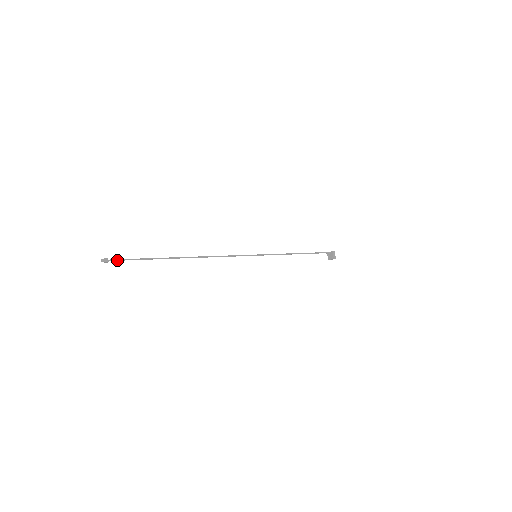
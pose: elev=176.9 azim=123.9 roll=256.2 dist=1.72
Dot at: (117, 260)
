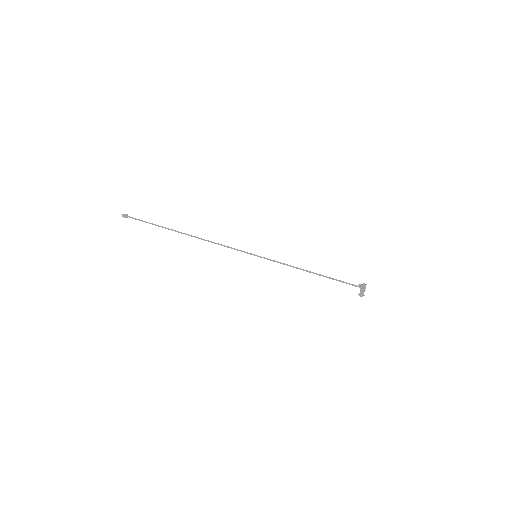
Dot at: (133, 218)
